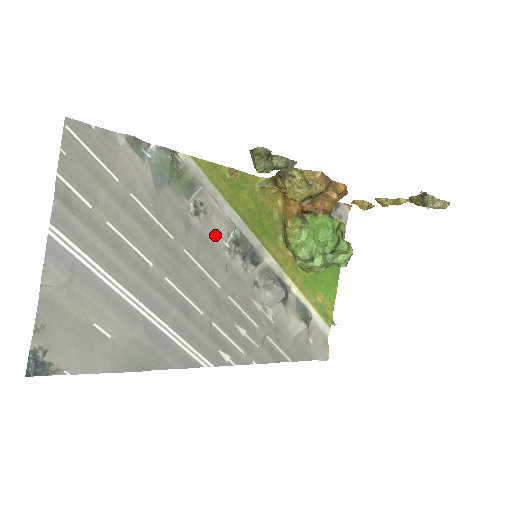
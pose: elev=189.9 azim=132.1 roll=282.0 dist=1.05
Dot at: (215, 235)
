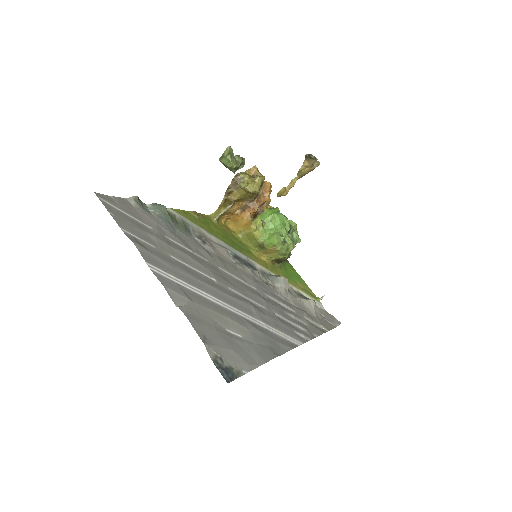
Dot at: (223, 256)
